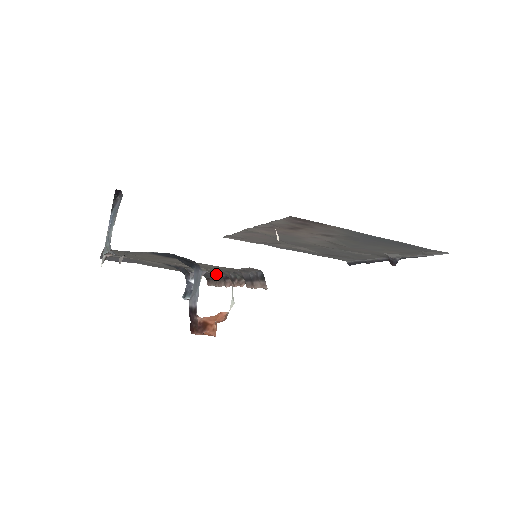
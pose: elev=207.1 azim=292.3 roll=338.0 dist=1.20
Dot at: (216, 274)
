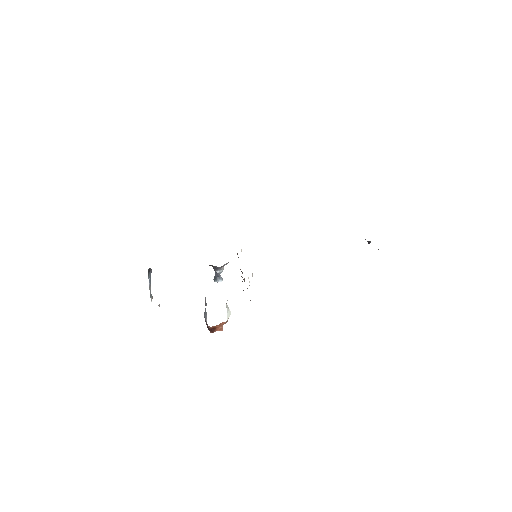
Dot at: occluded
